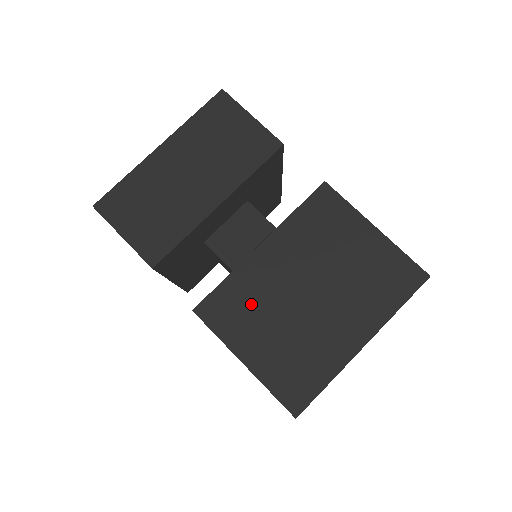
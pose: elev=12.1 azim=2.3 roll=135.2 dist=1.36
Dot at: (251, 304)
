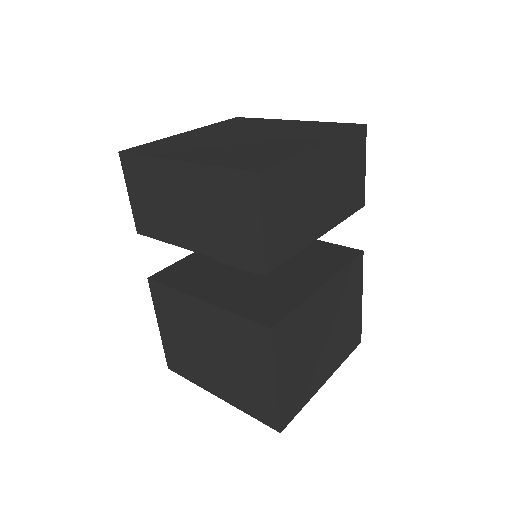
Dot at: (300, 335)
